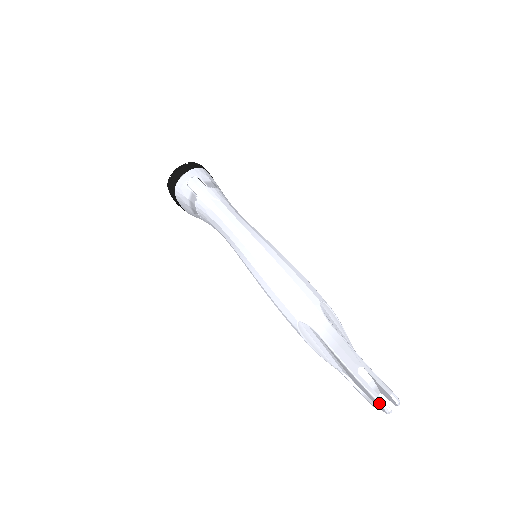
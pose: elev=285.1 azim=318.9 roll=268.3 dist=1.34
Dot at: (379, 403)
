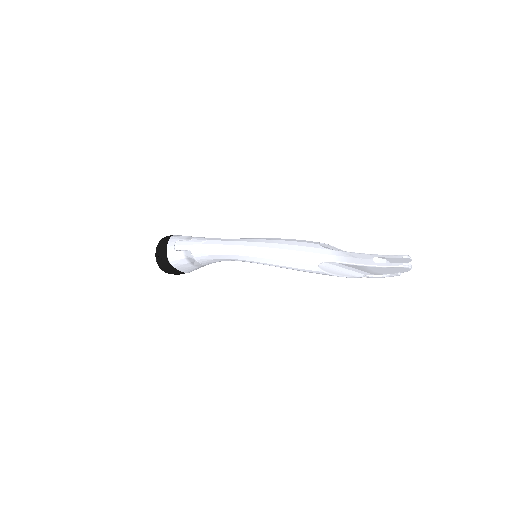
Dot at: (402, 267)
